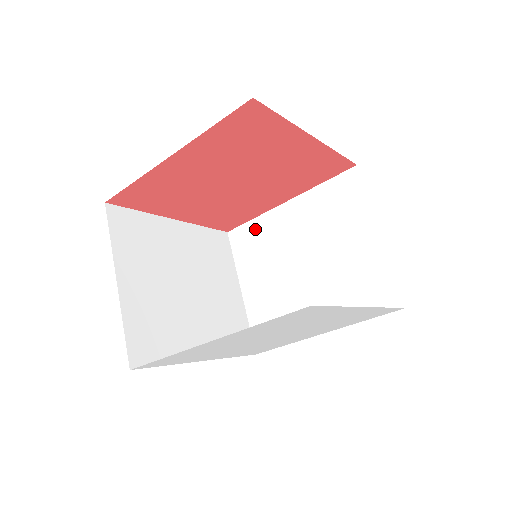
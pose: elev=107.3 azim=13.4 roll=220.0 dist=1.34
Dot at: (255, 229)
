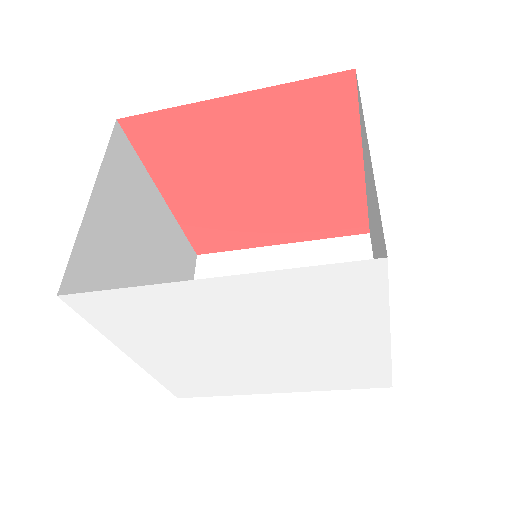
Dot at: (233, 260)
